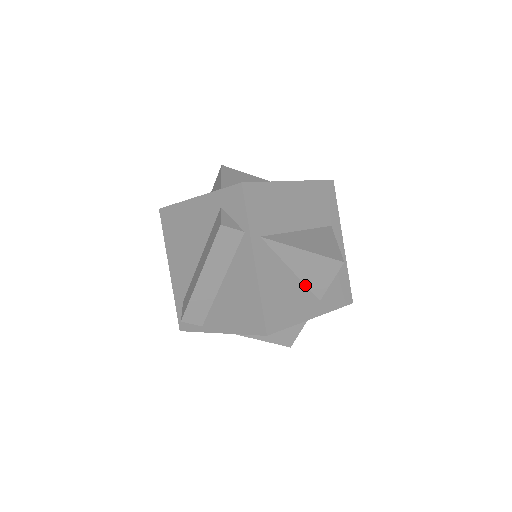
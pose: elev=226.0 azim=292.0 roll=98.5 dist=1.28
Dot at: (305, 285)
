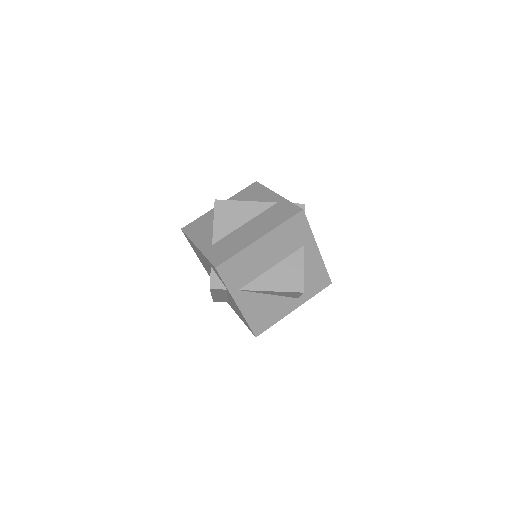
Dot at: (283, 296)
